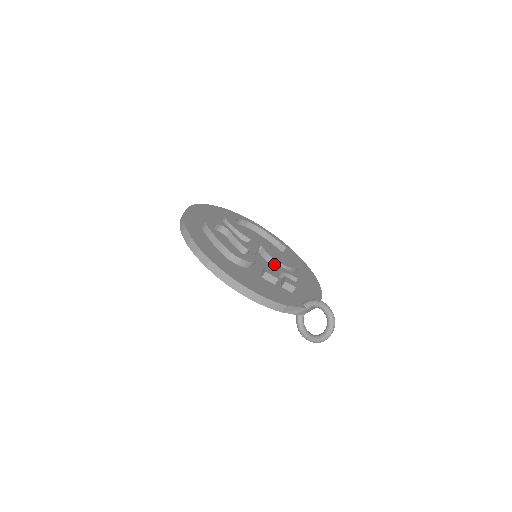
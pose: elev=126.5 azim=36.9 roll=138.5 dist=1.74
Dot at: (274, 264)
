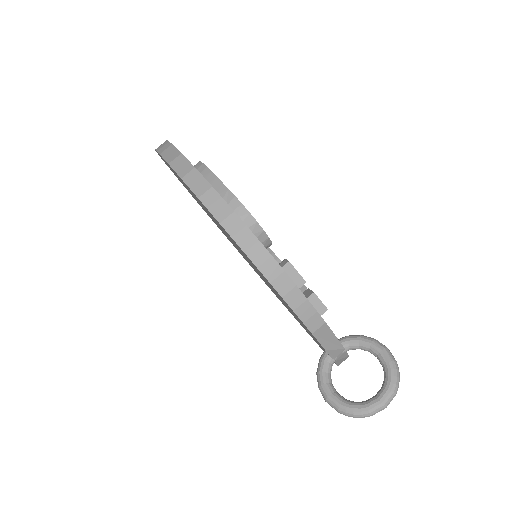
Dot at: occluded
